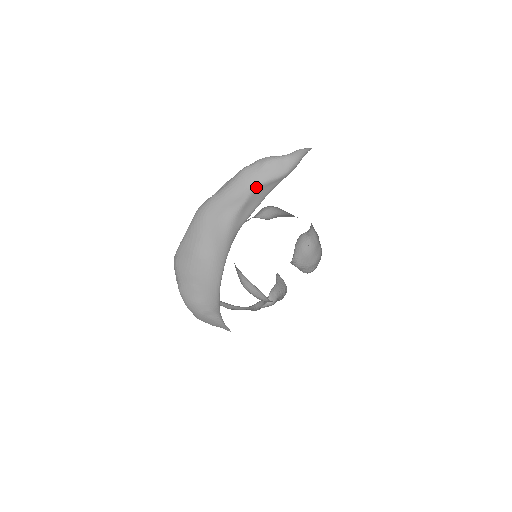
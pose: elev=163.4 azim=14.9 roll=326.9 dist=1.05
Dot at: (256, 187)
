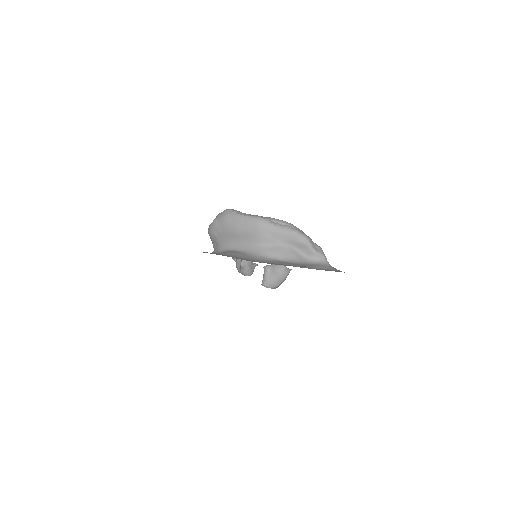
Dot at: (289, 245)
